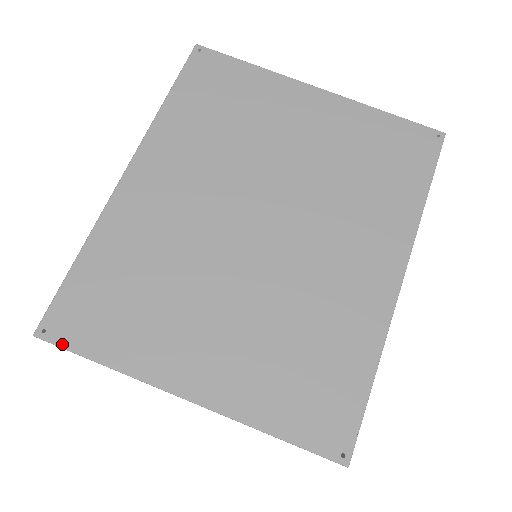
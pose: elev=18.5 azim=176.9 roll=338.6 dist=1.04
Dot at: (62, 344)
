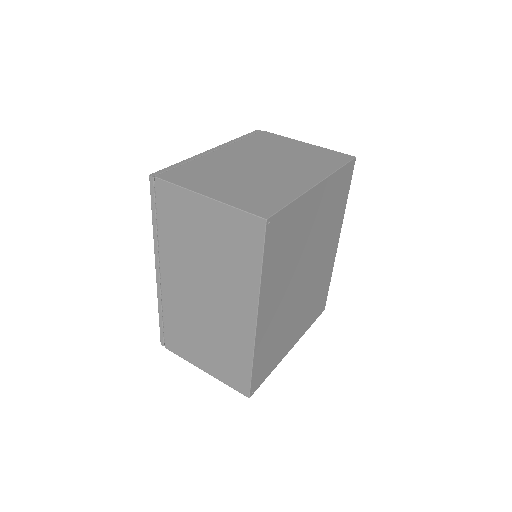
Dot at: (258, 387)
